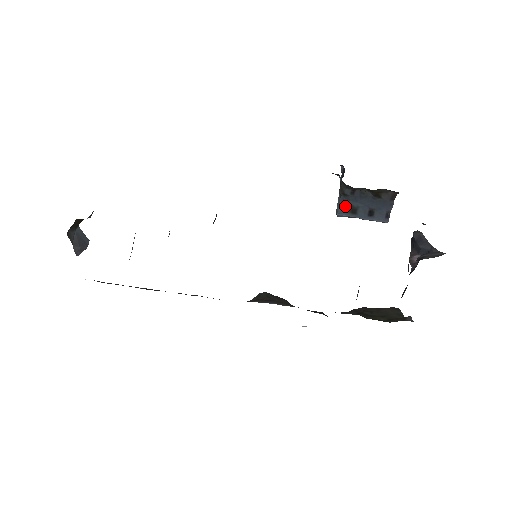
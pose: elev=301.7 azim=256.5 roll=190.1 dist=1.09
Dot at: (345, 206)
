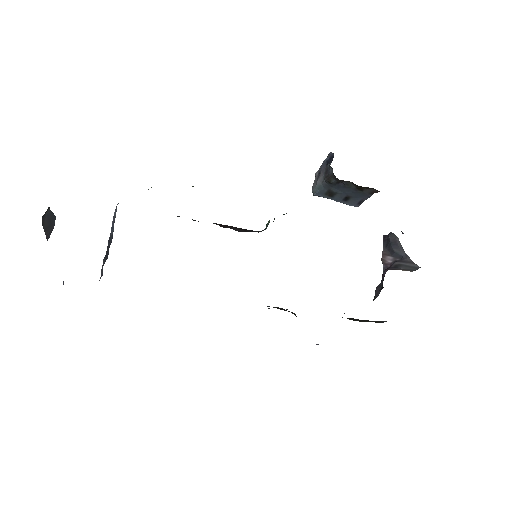
Dot at: (325, 190)
